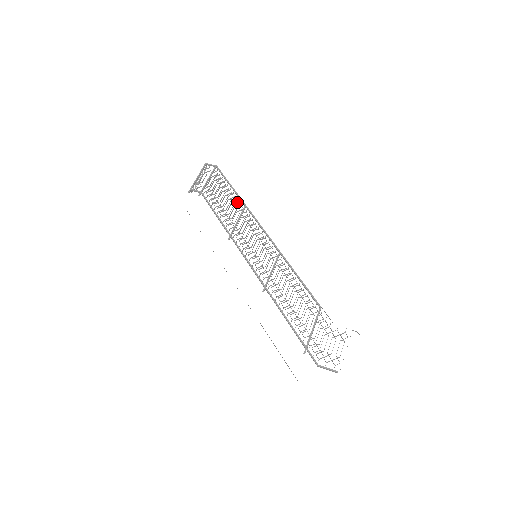
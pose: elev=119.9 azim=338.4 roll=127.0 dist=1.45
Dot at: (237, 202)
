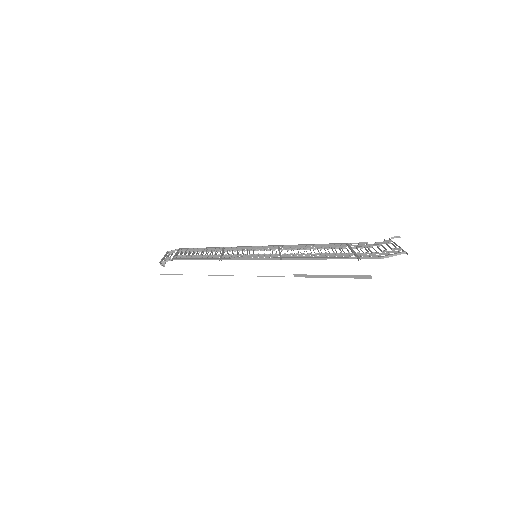
Dot at: (214, 249)
